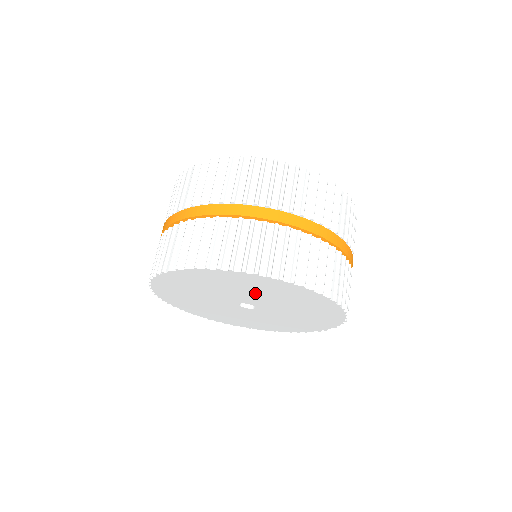
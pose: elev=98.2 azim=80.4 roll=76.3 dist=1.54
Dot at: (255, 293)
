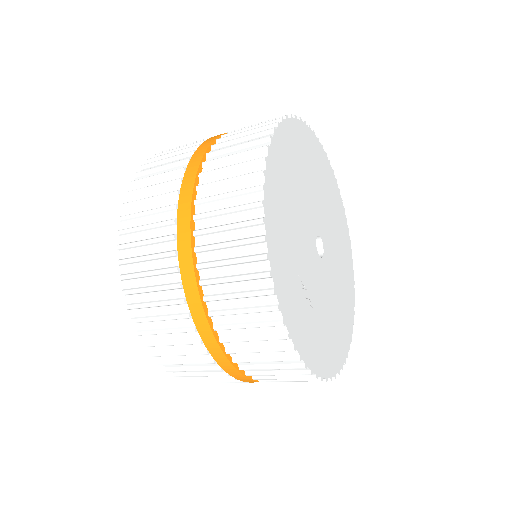
Dot at: occluded
